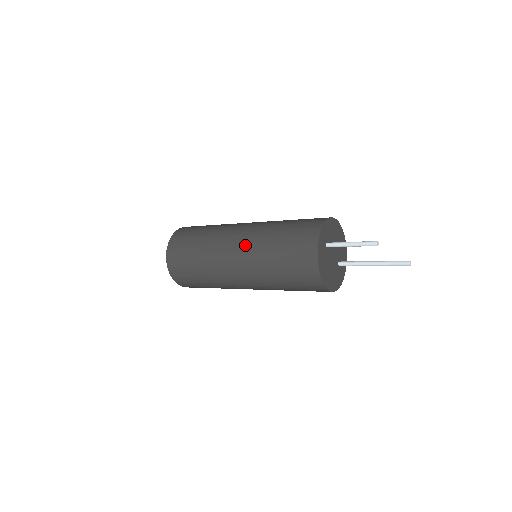
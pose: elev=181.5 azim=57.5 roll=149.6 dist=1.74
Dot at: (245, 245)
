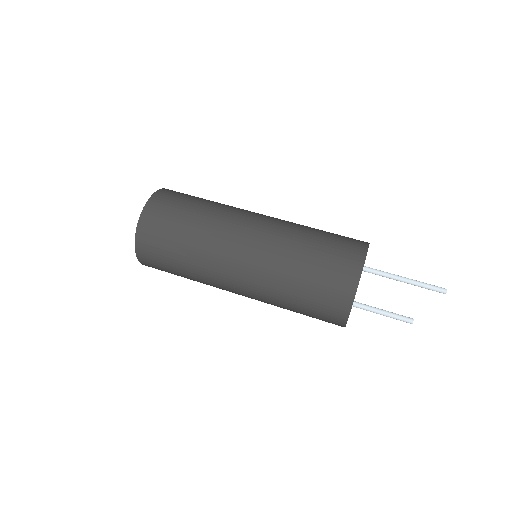
Dot at: occluded
